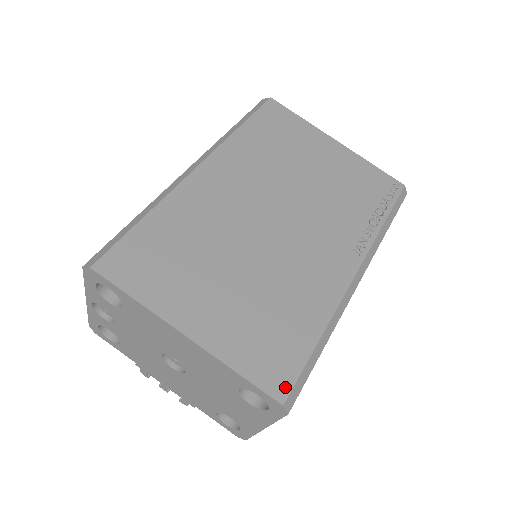
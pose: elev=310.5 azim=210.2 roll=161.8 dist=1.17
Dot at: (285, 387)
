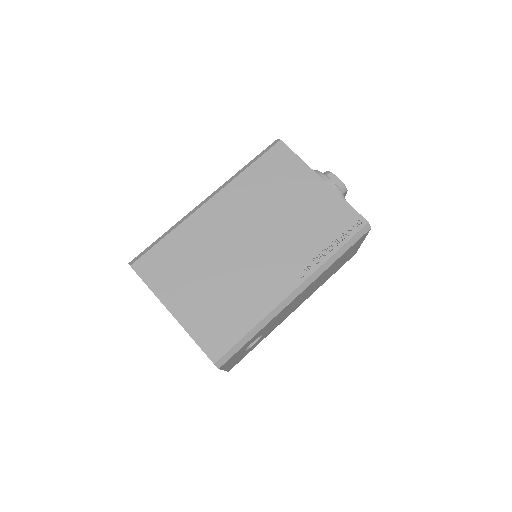
Dot at: (219, 354)
